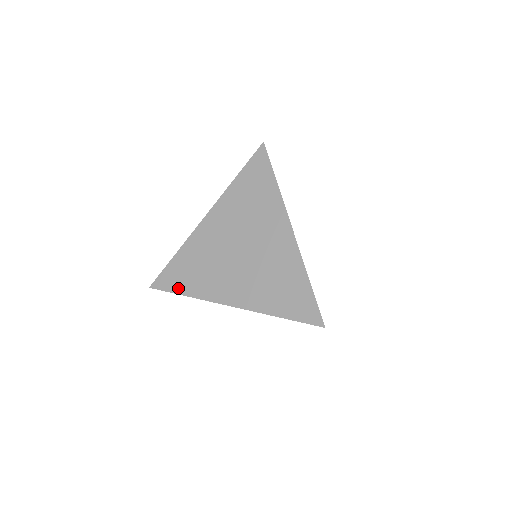
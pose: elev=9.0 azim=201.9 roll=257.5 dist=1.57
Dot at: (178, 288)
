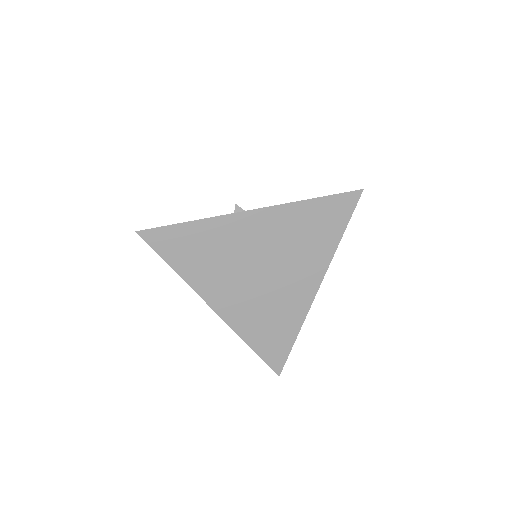
Dot at: (171, 257)
